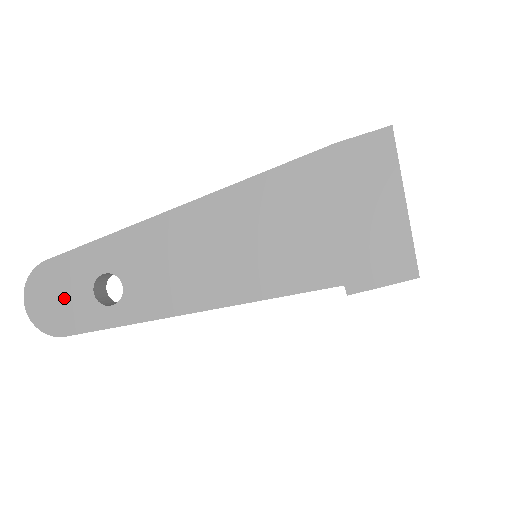
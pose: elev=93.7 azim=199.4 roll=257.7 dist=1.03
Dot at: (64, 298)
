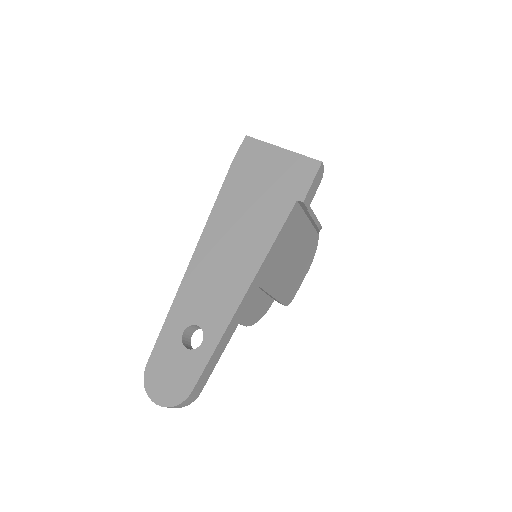
Dot at: (173, 371)
